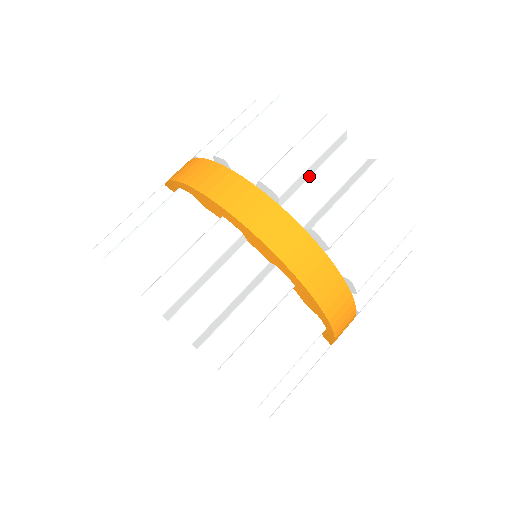
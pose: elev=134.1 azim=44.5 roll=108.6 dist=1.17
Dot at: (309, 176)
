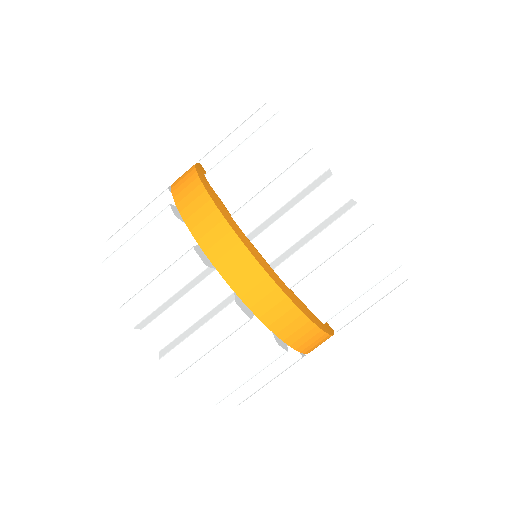
Dot at: (285, 212)
